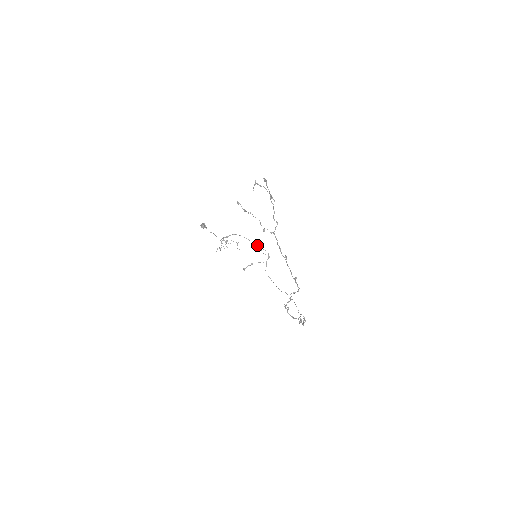
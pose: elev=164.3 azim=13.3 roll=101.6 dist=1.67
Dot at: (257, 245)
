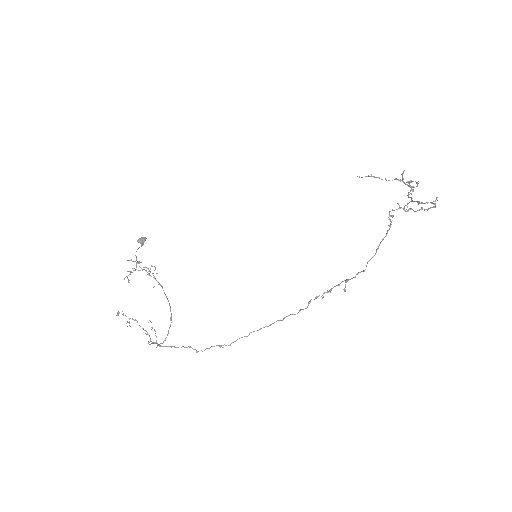
Dot at: (171, 315)
